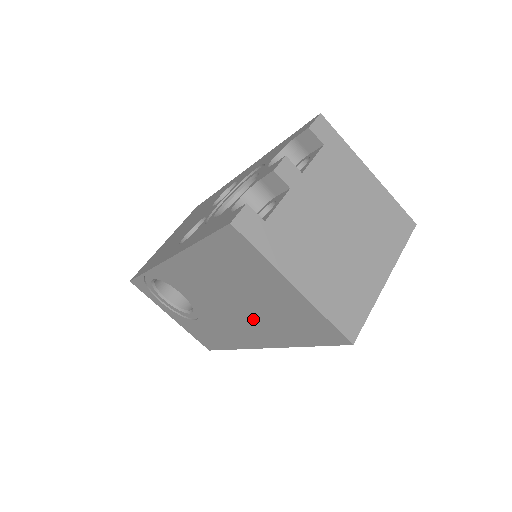
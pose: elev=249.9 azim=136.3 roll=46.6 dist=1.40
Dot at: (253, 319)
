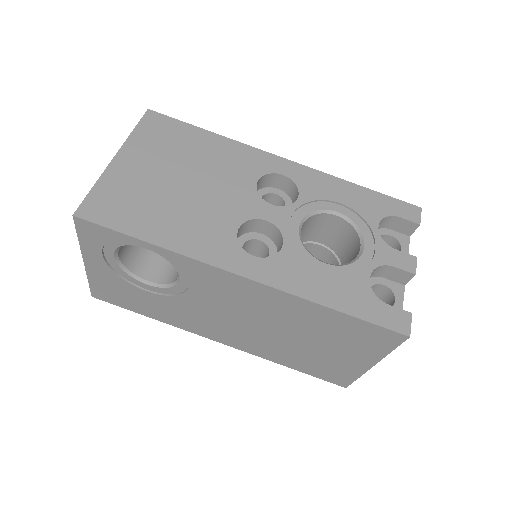
Dot at: (264, 340)
